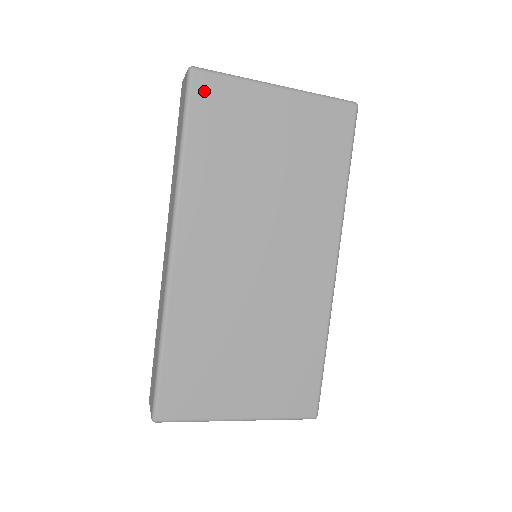
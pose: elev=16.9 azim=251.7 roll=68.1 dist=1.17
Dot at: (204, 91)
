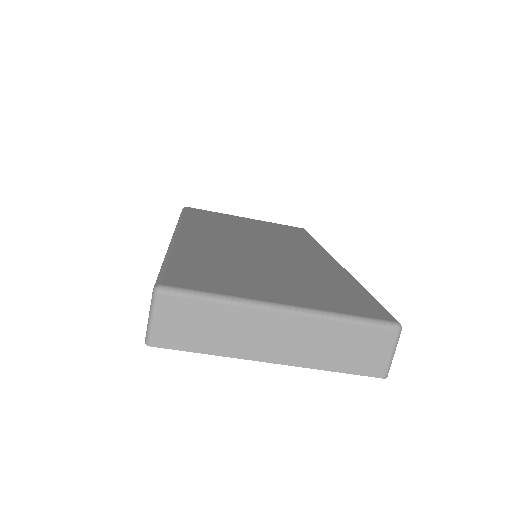
Dot at: (194, 210)
